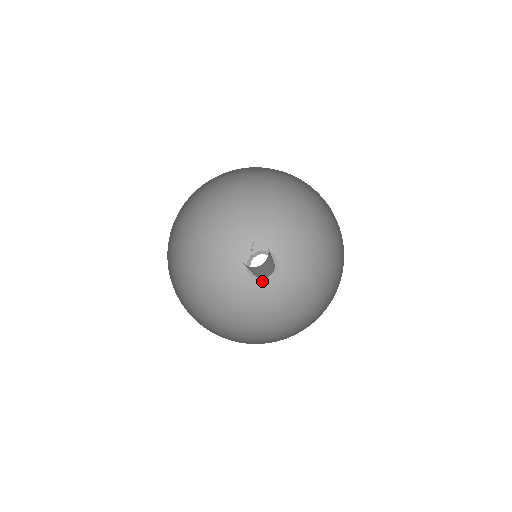
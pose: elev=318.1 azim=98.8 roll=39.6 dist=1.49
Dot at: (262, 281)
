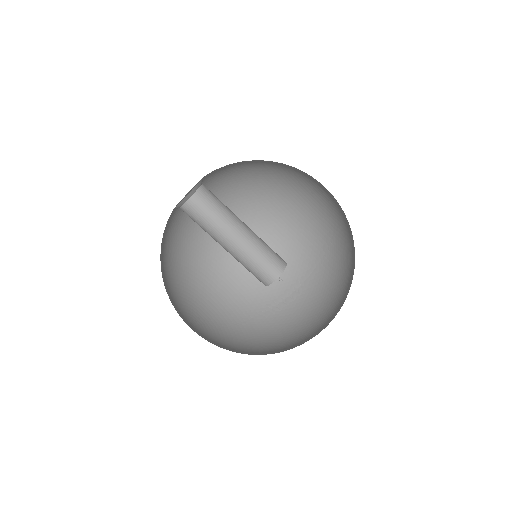
Dot at: occluded
